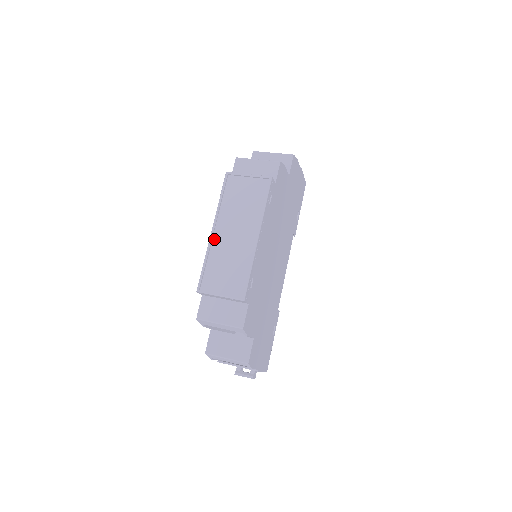
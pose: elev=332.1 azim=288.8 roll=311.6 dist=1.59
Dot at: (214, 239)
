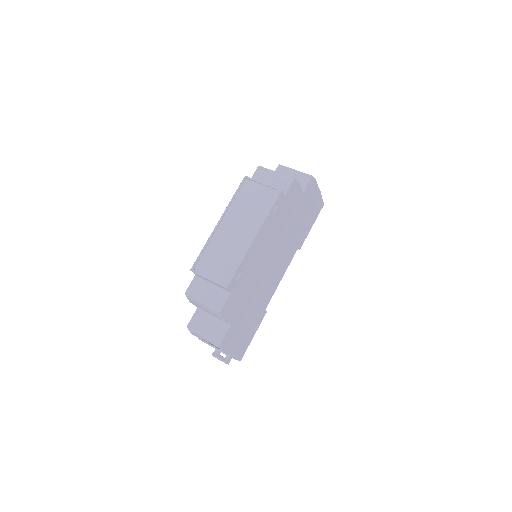
Dot at: (218, 230)
